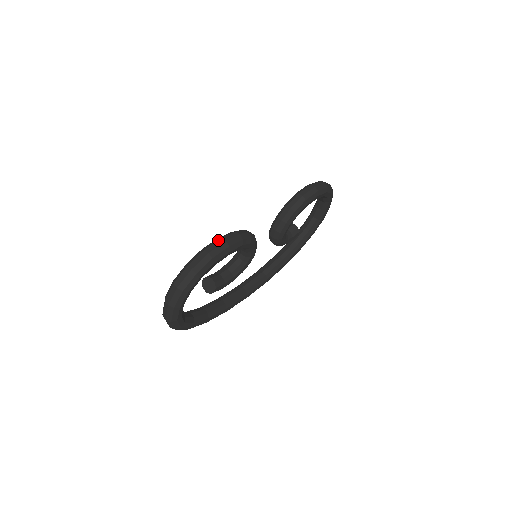
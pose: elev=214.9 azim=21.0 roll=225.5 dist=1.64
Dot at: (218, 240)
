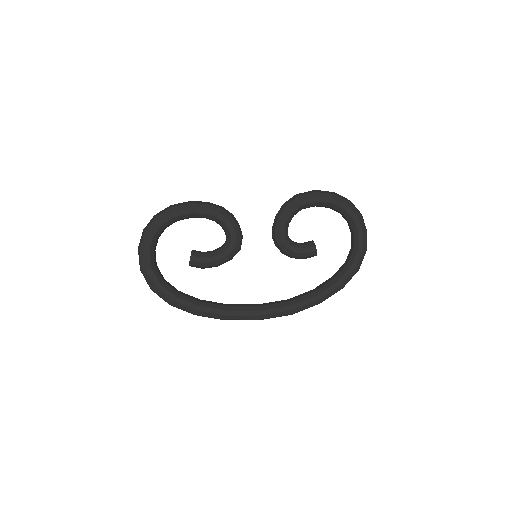
Dot at: occluded
